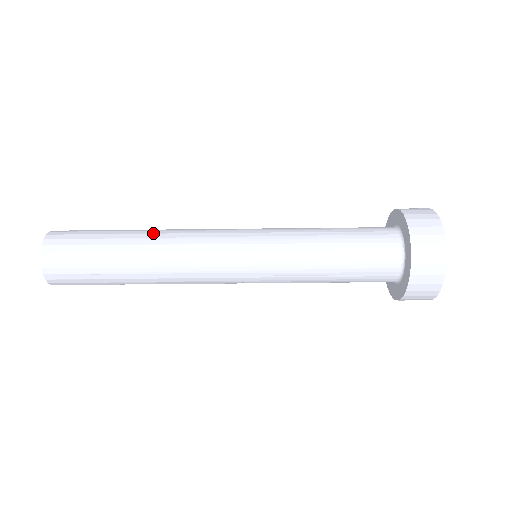
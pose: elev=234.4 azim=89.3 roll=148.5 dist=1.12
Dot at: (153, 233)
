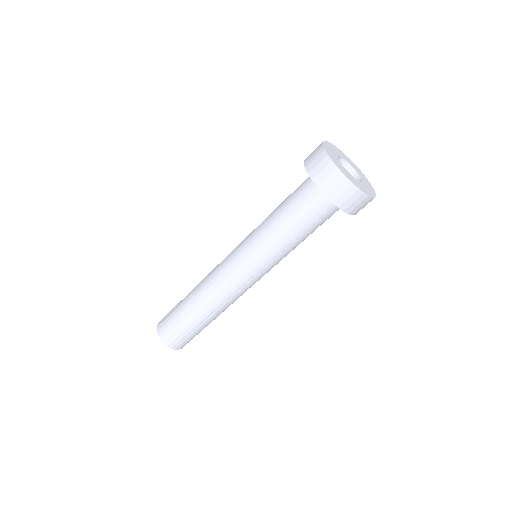
Dot at: (198, 297)
